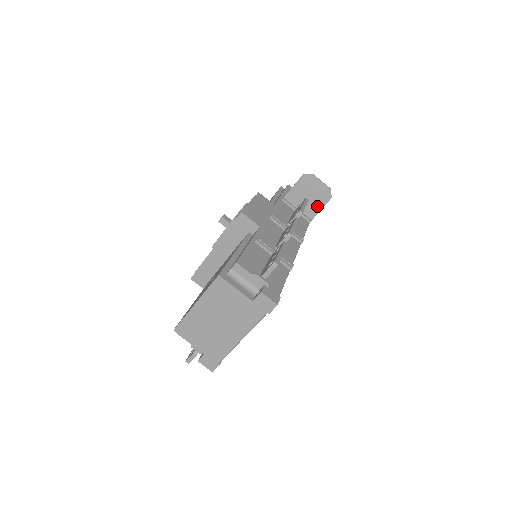
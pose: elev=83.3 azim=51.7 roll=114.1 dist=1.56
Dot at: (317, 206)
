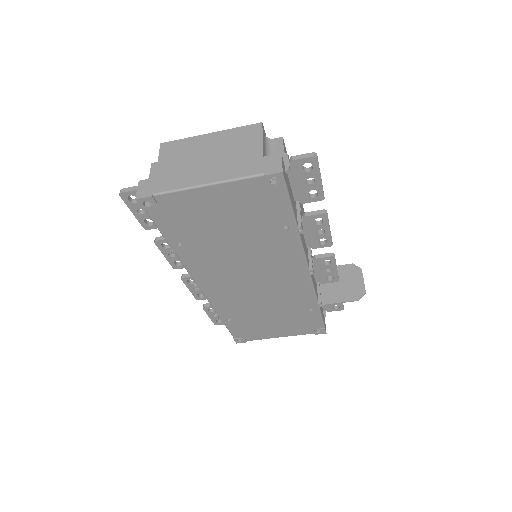
Dot at: (339, 297)
